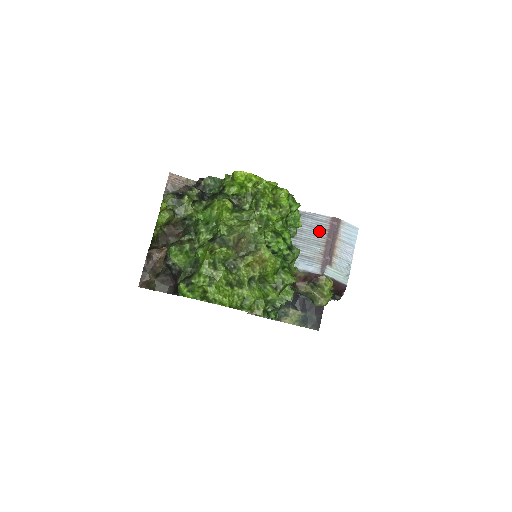
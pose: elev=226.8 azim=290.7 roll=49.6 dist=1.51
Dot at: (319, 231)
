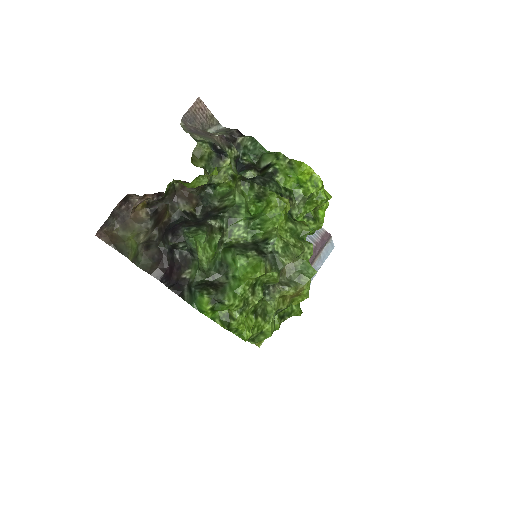
Dot at: (309, 240)
